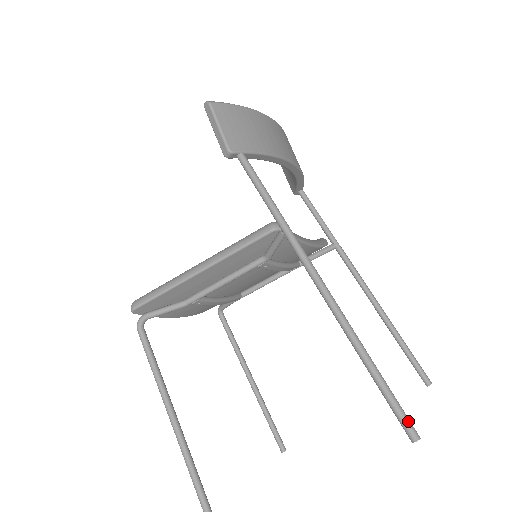
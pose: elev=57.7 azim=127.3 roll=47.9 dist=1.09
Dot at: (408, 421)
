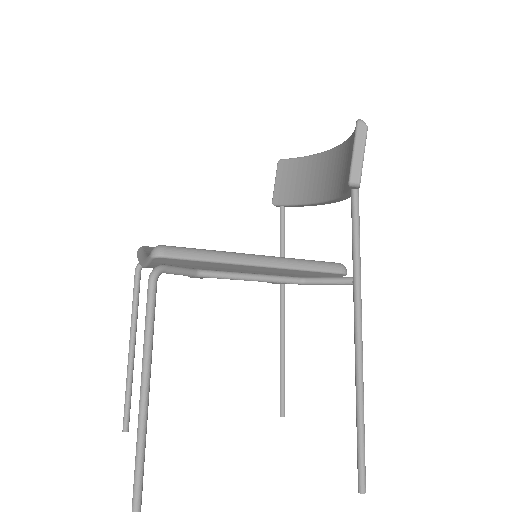
Dot at: occluded
